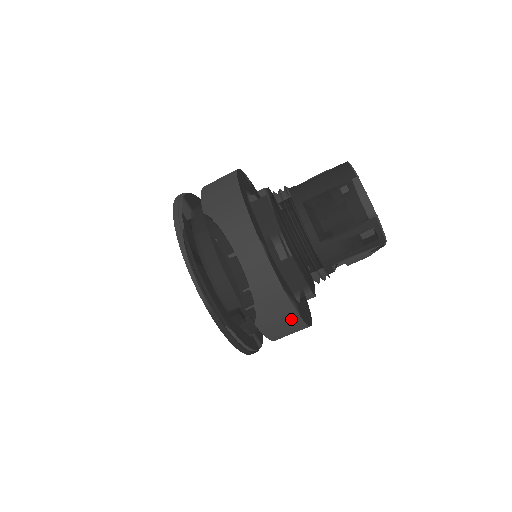
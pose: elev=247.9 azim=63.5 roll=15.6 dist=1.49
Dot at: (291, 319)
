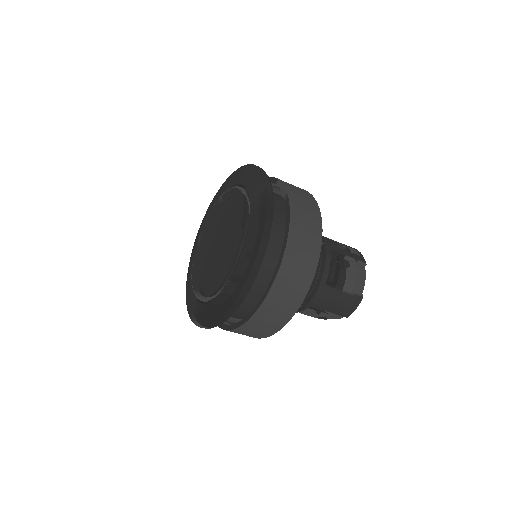
Dot at: occluded
